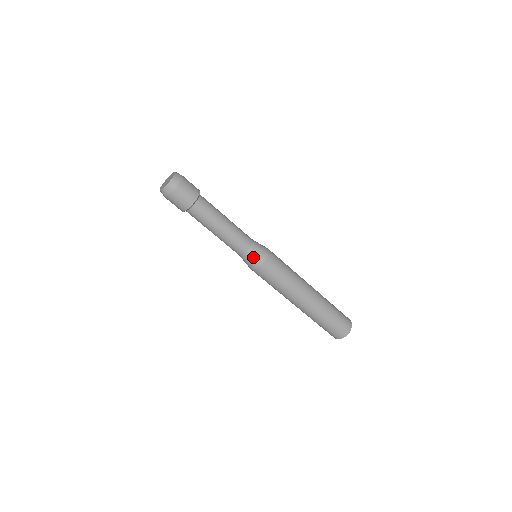
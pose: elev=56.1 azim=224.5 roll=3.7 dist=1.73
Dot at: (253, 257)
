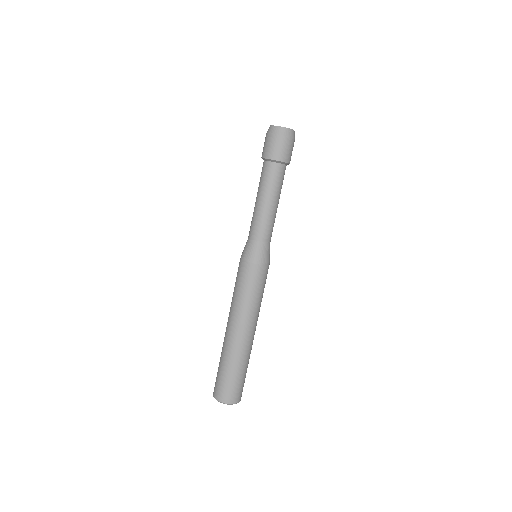
Dot at: (250, 249)
